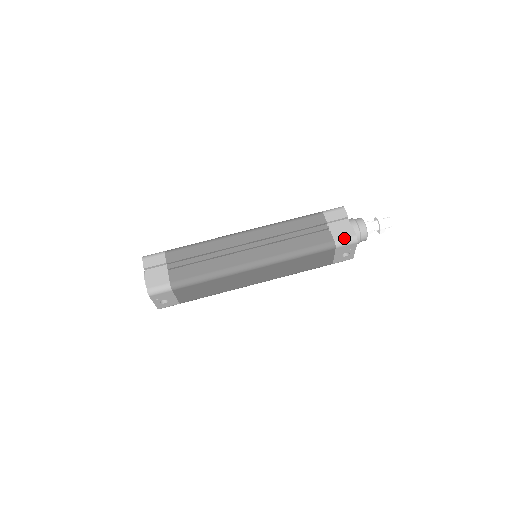
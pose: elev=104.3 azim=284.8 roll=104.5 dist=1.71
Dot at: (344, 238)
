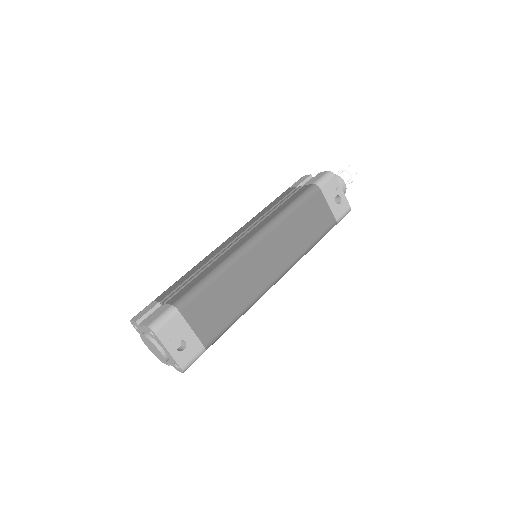
Dot at: (320, 178)
